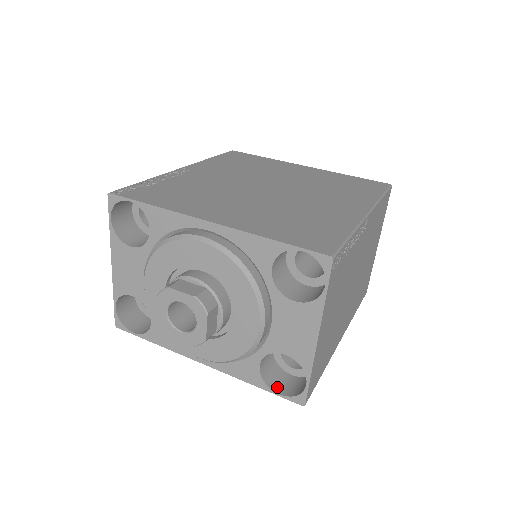
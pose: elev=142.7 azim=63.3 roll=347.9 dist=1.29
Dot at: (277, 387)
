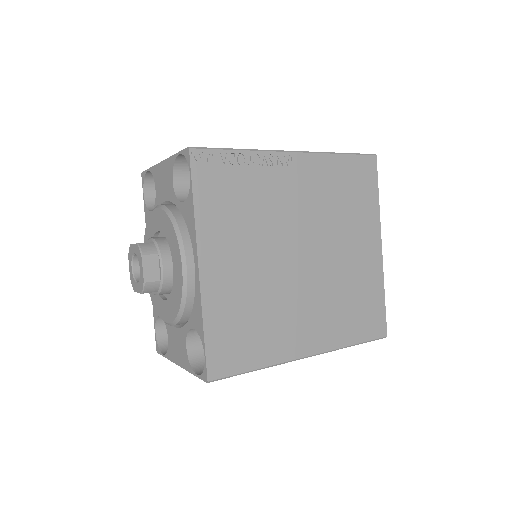
Dot at: (160, 327)
